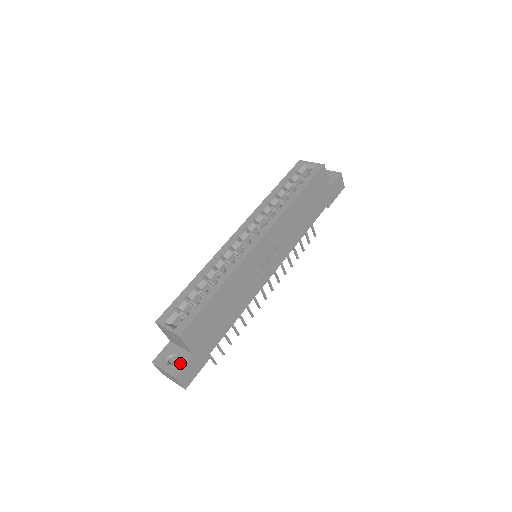
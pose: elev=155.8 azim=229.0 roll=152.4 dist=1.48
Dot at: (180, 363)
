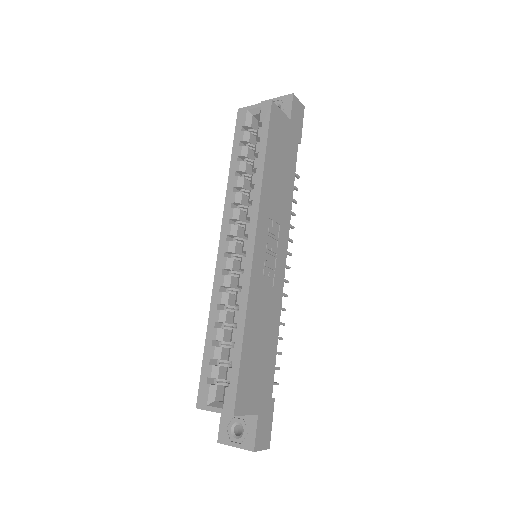
Dot at: (249, 431)
